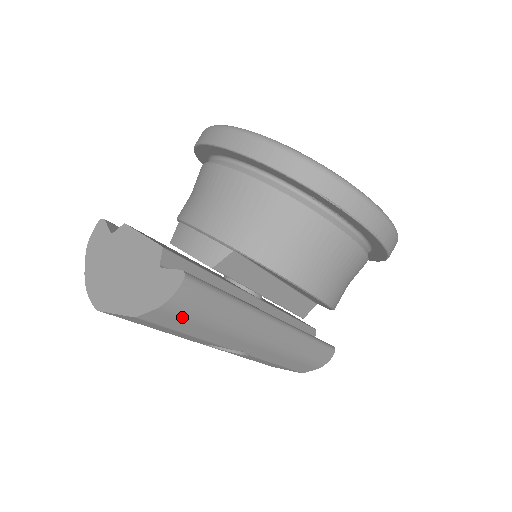
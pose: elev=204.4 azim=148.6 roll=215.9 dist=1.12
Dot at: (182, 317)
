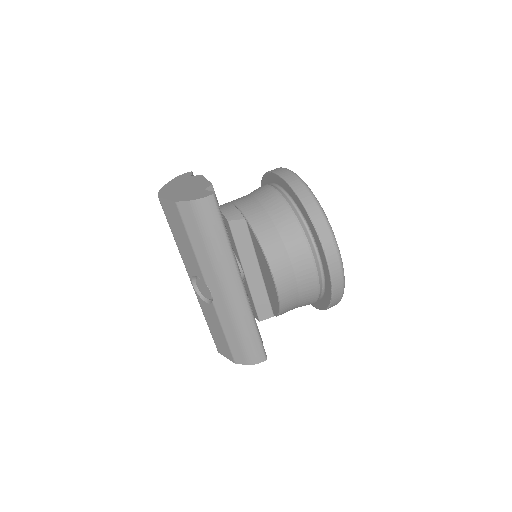
Dot at: (197, 220)
